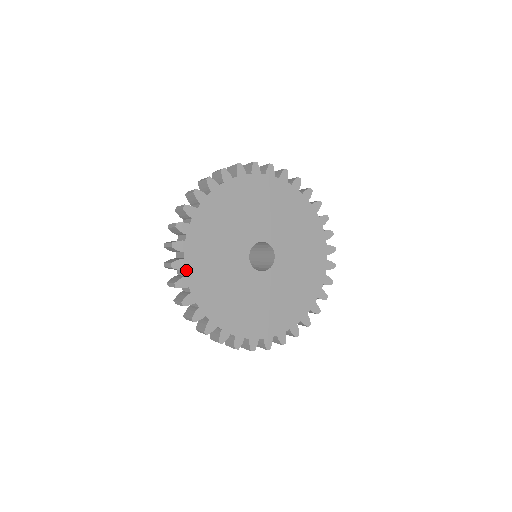
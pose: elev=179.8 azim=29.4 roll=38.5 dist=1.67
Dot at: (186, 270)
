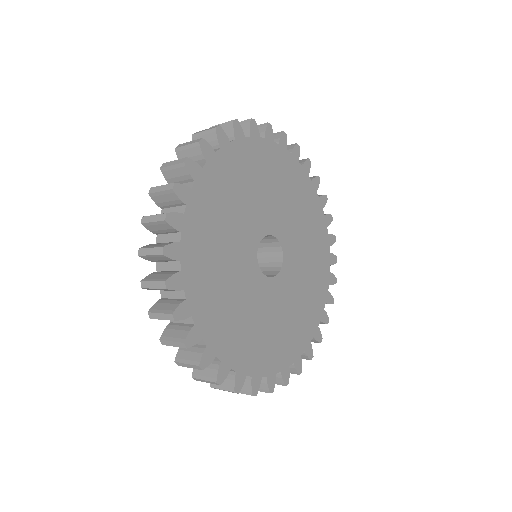
Dot at: (185, 289)
